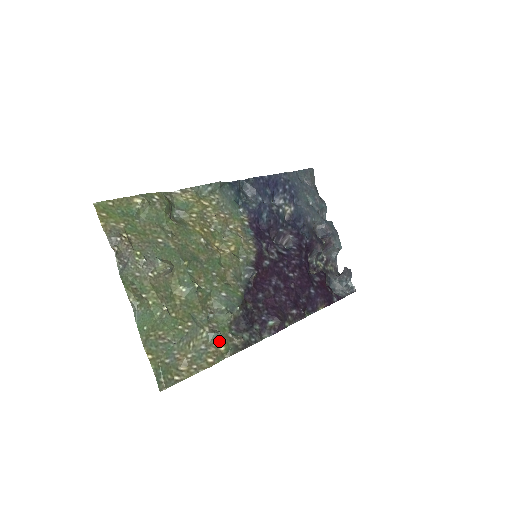
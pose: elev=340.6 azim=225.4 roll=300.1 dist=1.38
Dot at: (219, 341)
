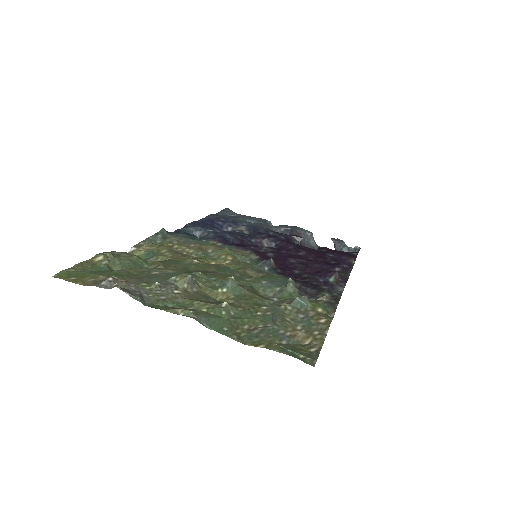
Dot at: (309, 305)
